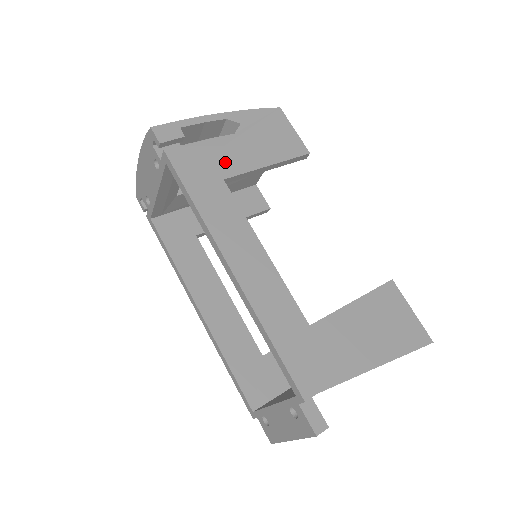
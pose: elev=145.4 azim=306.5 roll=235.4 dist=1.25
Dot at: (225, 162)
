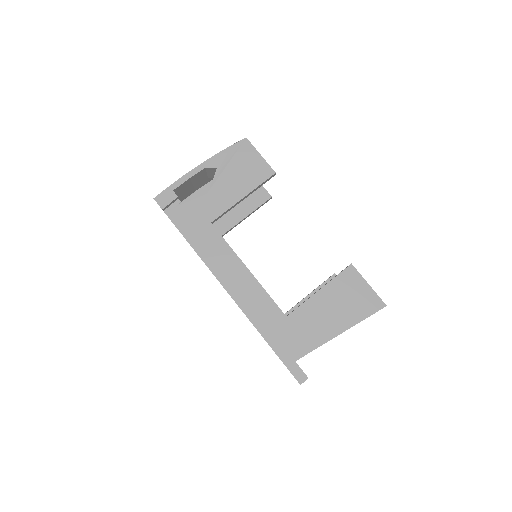
Dot at: (210, 207)
